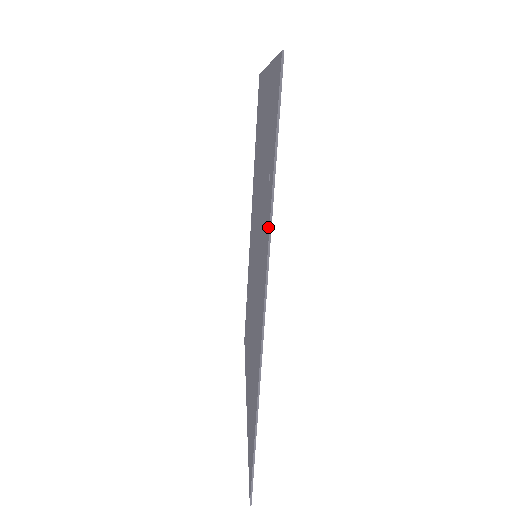
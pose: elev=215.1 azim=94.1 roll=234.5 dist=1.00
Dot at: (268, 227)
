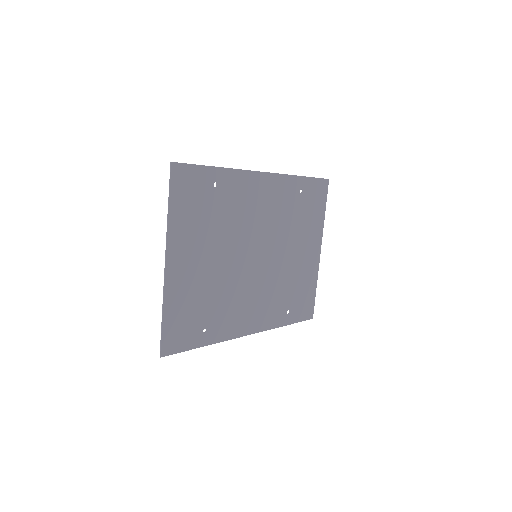
Dot at: (219, 338)
